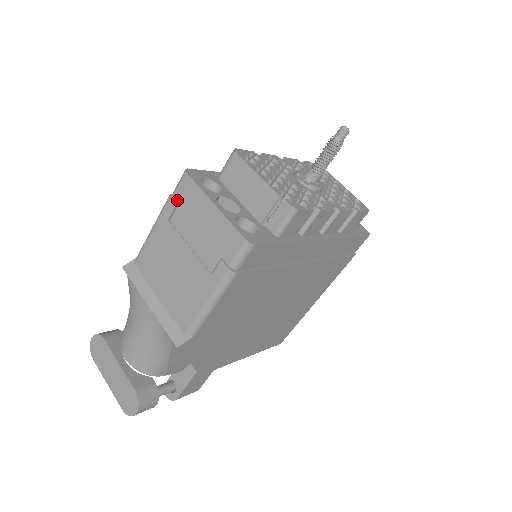
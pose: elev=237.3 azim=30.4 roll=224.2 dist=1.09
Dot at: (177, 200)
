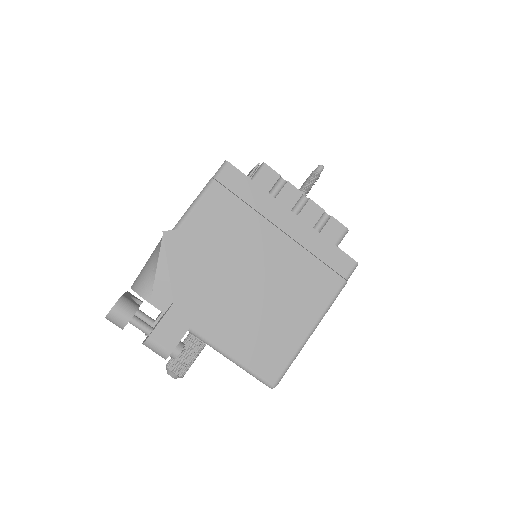
Dot at: occluded
